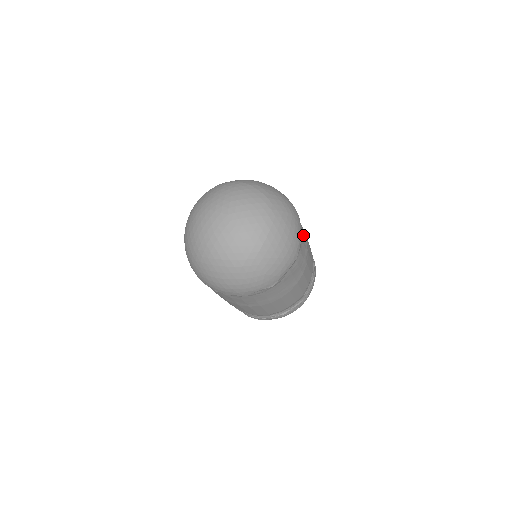
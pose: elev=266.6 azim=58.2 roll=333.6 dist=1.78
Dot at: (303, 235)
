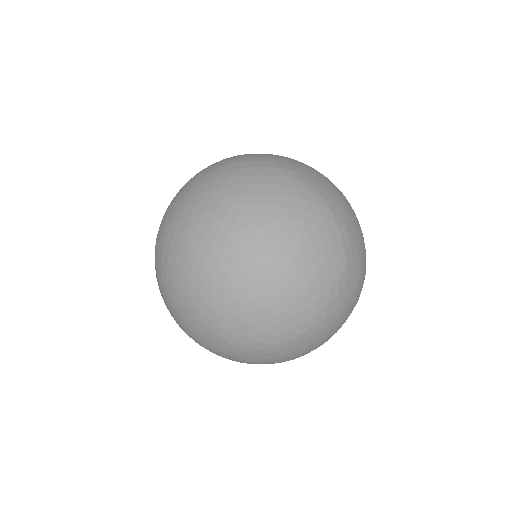
Dot at: occluded
